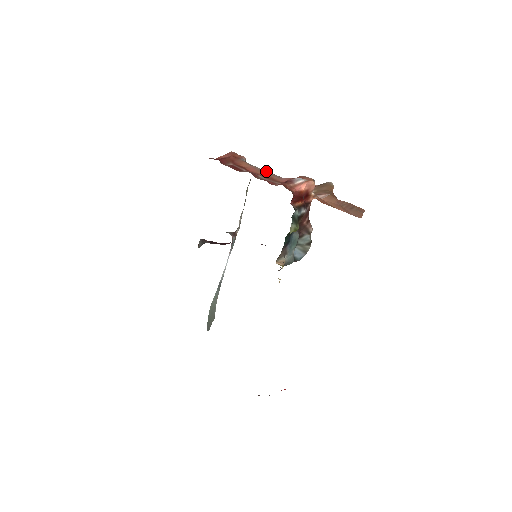
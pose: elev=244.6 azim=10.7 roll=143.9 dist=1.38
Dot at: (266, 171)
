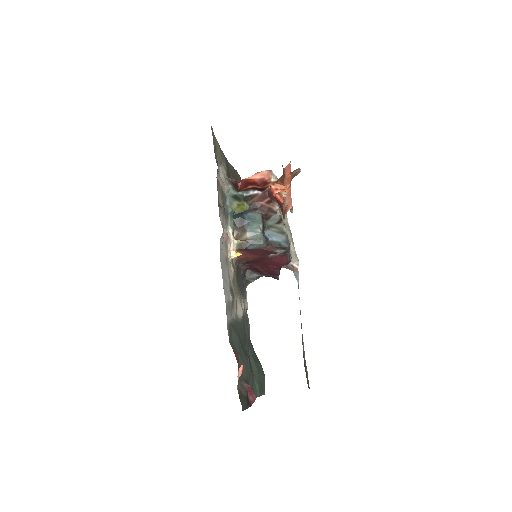
Dot at: occluded
